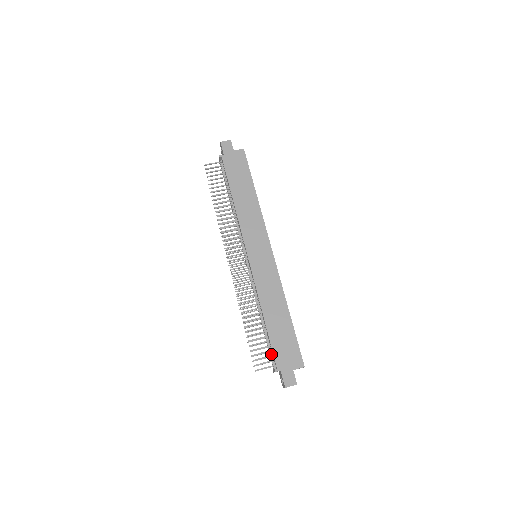
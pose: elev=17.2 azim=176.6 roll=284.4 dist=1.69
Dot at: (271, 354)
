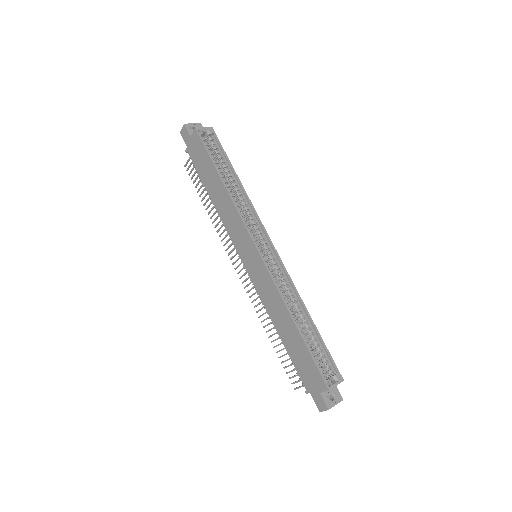
Dot at: occluded
